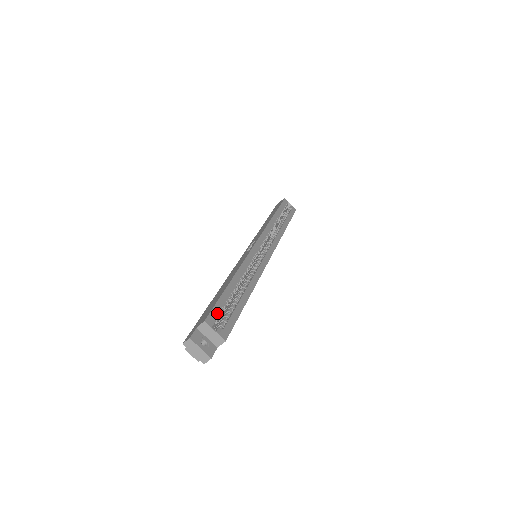
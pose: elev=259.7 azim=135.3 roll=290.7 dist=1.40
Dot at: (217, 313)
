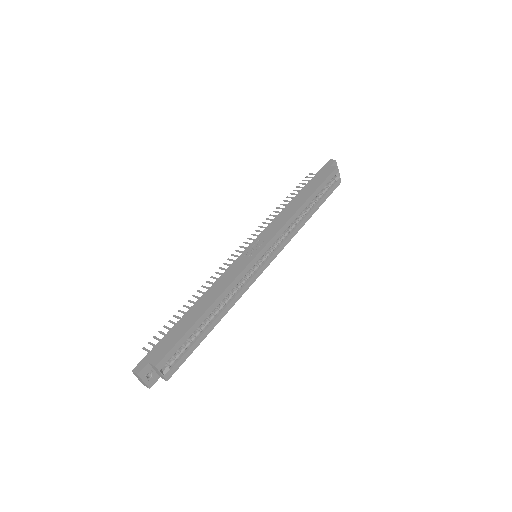
Dot at: (172, 354)
